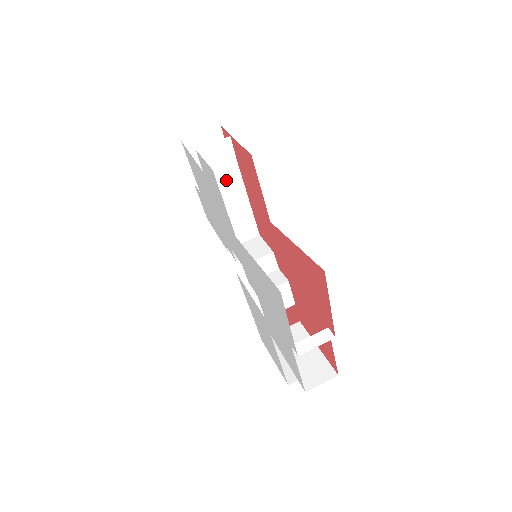
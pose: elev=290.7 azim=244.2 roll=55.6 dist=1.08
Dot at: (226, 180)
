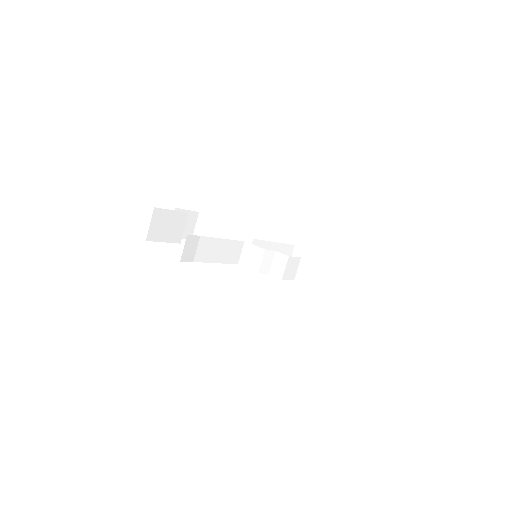
Dot at: (205, 249)
